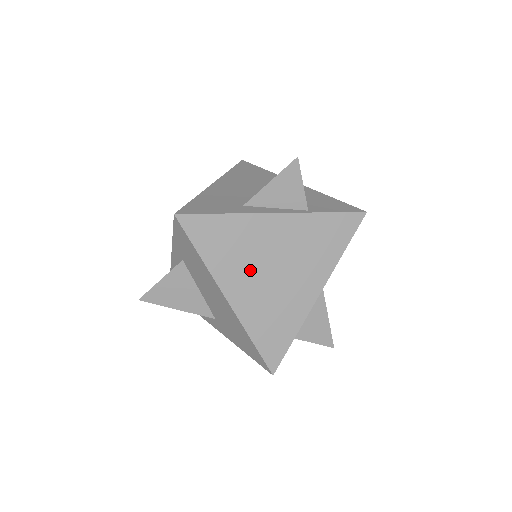
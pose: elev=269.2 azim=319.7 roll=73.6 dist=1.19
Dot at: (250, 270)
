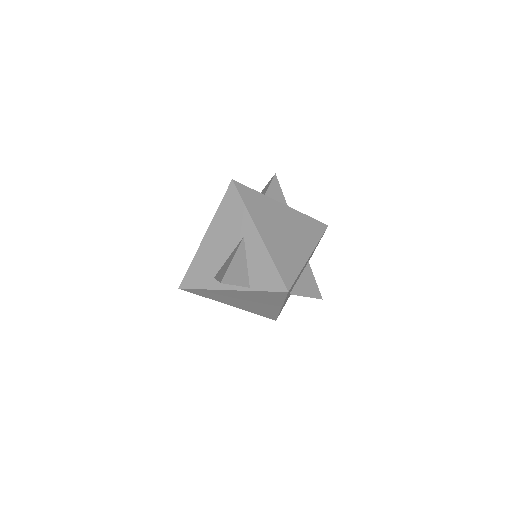
Dot at: (234, 301)
